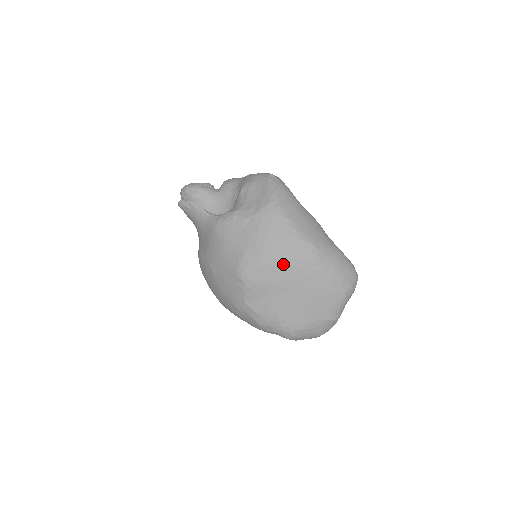
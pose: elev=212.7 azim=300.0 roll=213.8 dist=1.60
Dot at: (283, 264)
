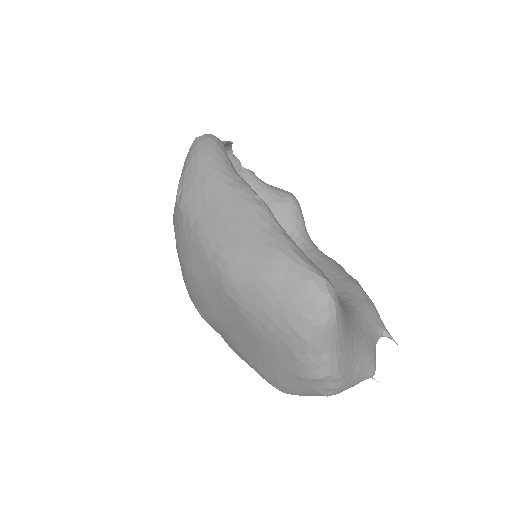
Dot at: (203, 290)
